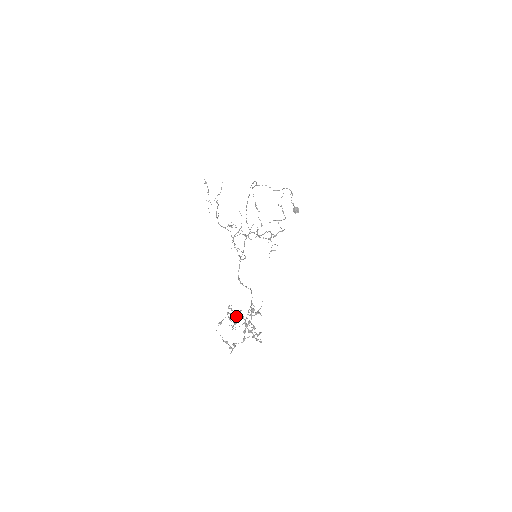
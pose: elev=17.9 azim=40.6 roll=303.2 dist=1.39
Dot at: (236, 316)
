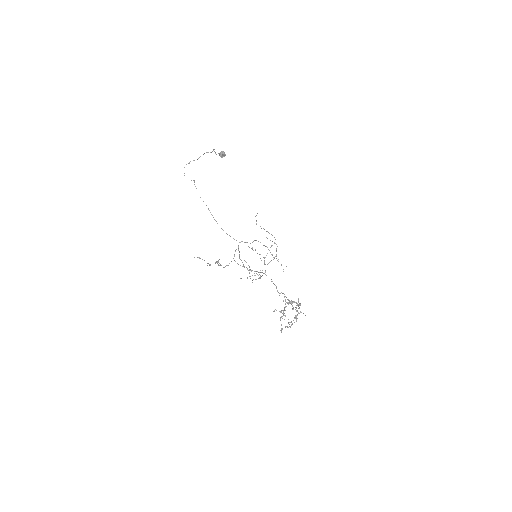
Dot at: occluded
